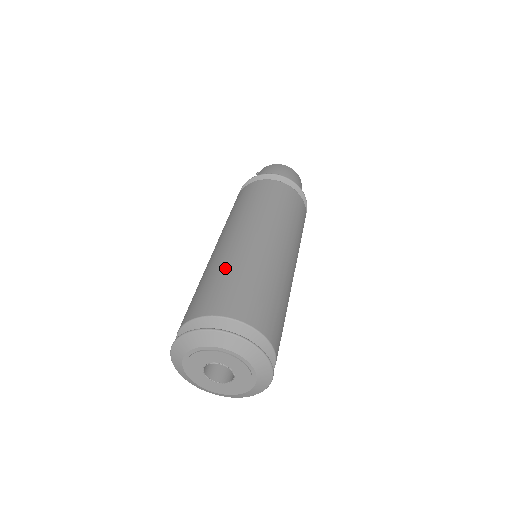
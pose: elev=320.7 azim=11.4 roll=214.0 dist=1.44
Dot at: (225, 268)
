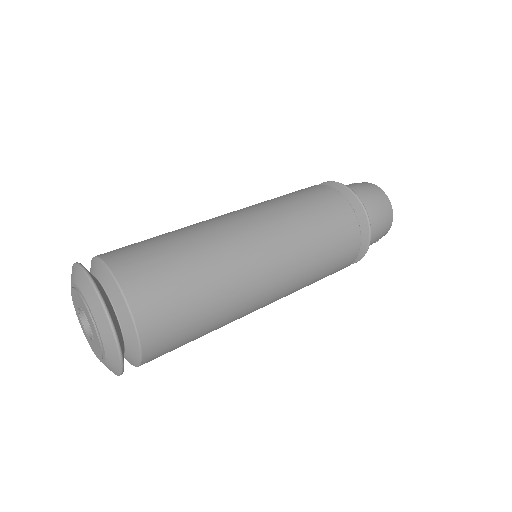
Dot at: (179, 236)
